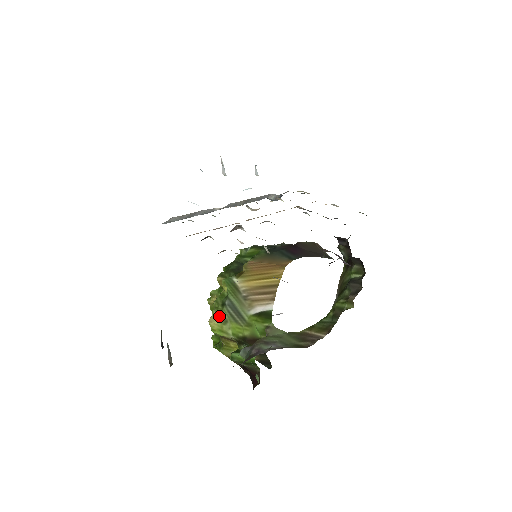
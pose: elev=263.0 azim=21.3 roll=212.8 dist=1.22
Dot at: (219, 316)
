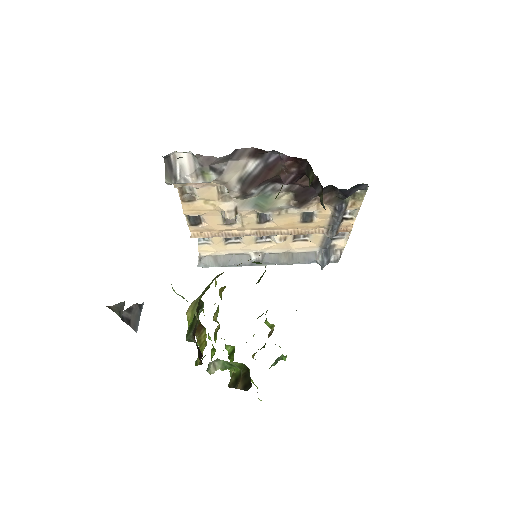
Dot at: (195, 301)
